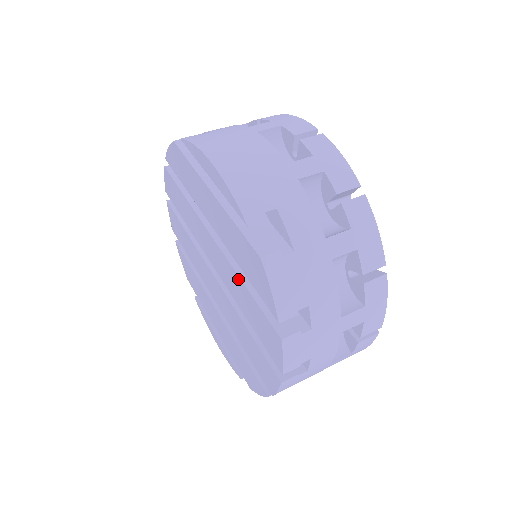
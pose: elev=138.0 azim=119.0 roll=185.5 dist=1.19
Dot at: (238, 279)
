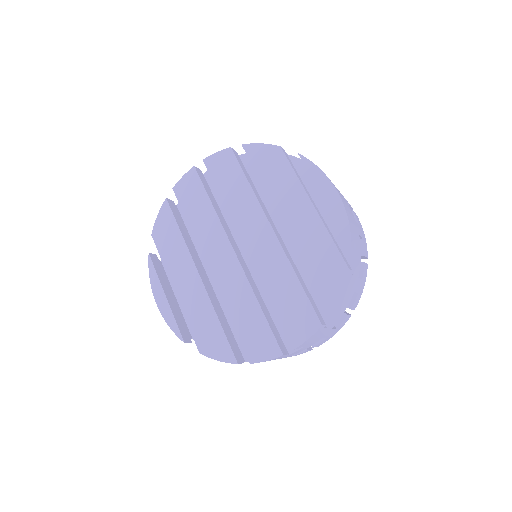
Dot at: (290, 269)
